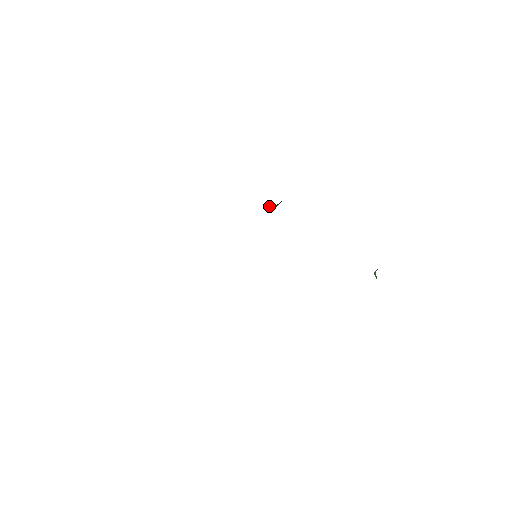
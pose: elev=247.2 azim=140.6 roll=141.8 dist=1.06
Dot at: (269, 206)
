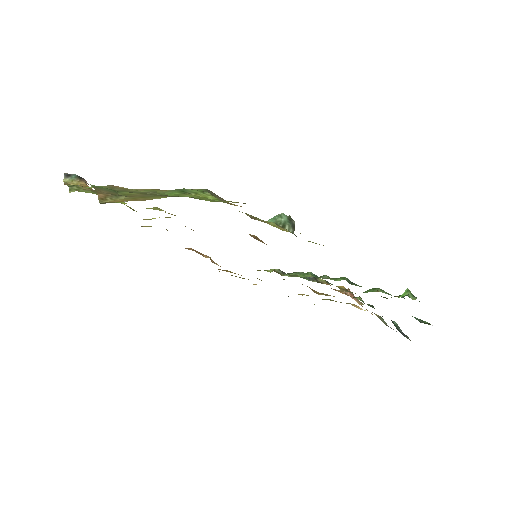
Dot at: occluded
